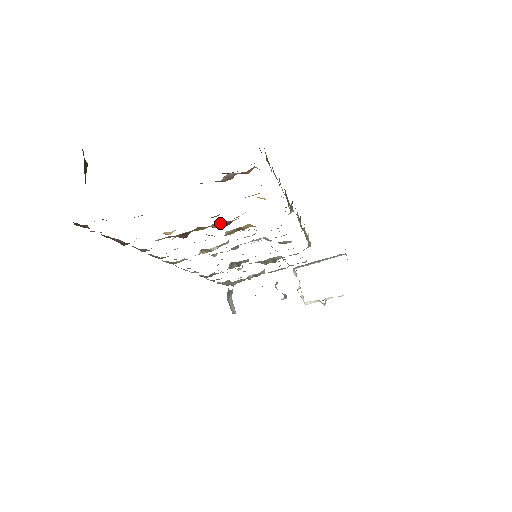
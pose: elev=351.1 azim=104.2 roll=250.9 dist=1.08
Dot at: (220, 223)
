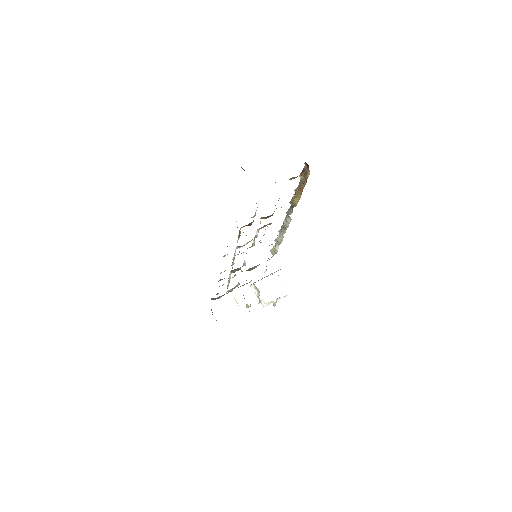
Dot at: (265, 217)
